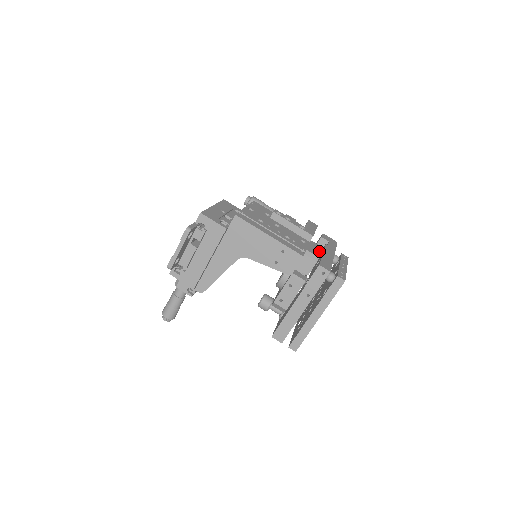
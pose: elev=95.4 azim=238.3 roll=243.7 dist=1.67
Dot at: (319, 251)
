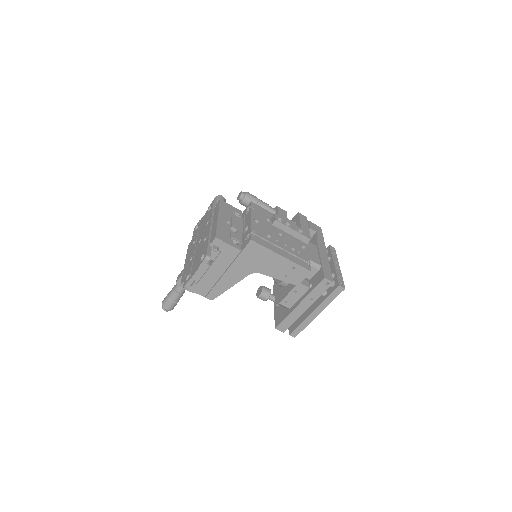
Dot at: (317, 255)
